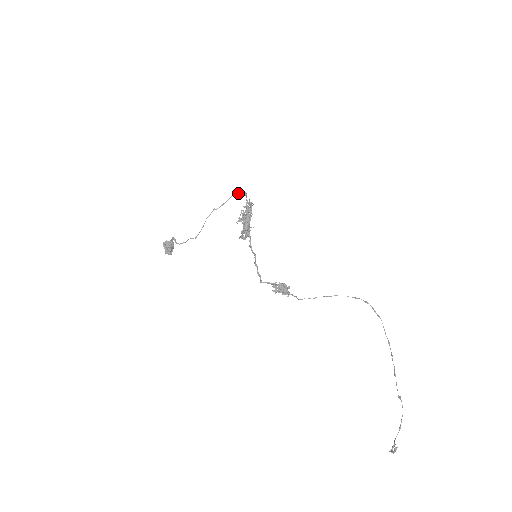
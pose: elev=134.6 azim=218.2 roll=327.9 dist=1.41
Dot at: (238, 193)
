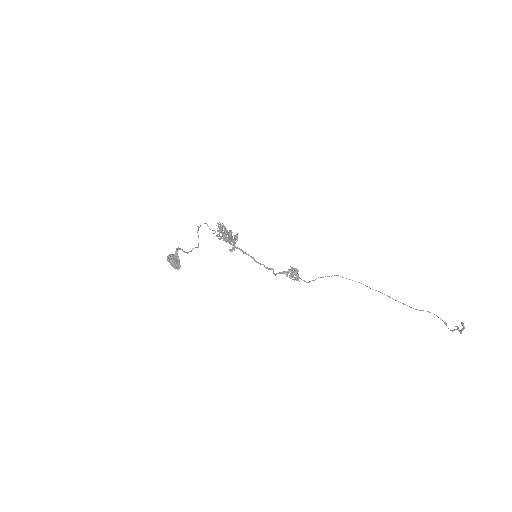
Dot at: occluded
